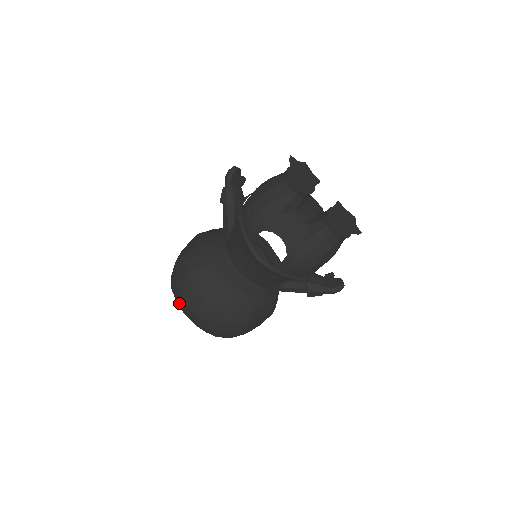
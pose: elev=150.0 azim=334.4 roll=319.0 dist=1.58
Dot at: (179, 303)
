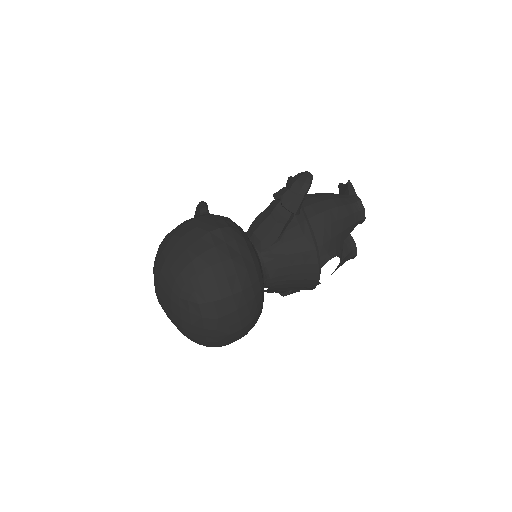
Dot at: (211, 322)
